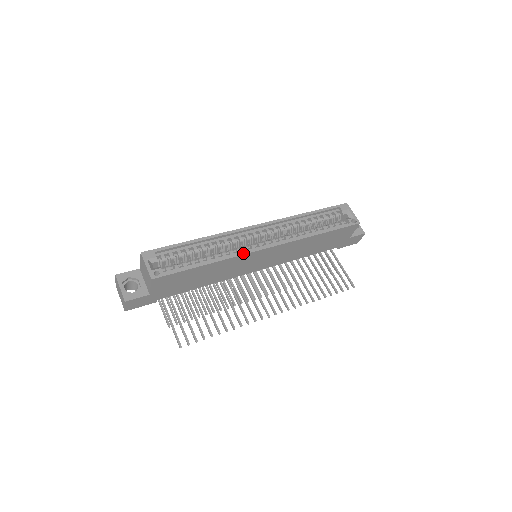
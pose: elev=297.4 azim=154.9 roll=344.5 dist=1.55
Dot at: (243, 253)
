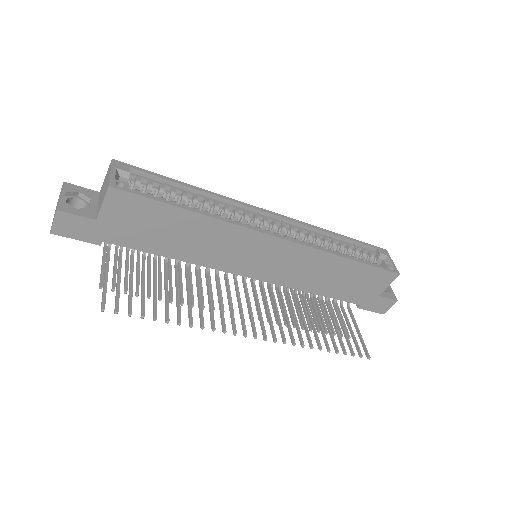
Dot at: (245, 225)
